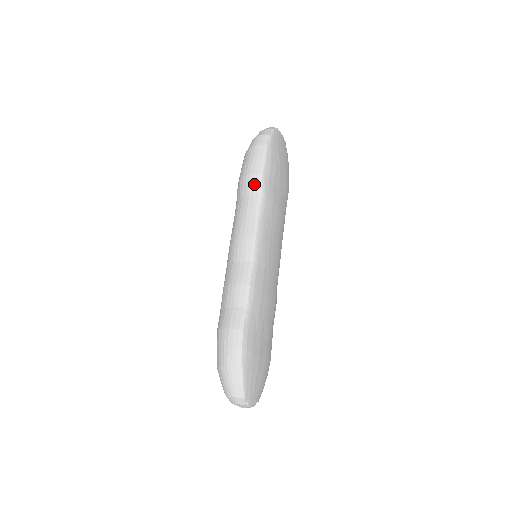
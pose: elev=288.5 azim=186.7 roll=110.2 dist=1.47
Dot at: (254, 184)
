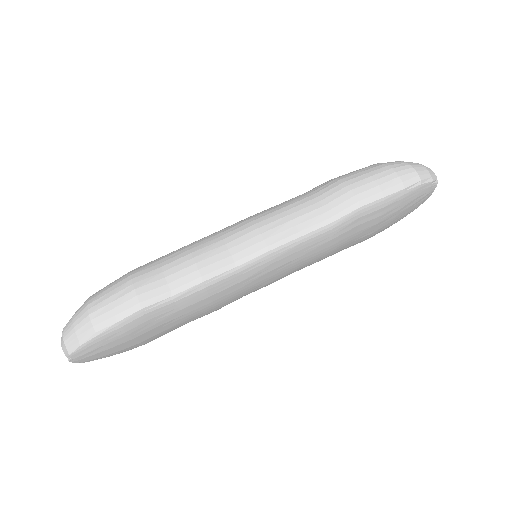
Dot at: (341, 204)
